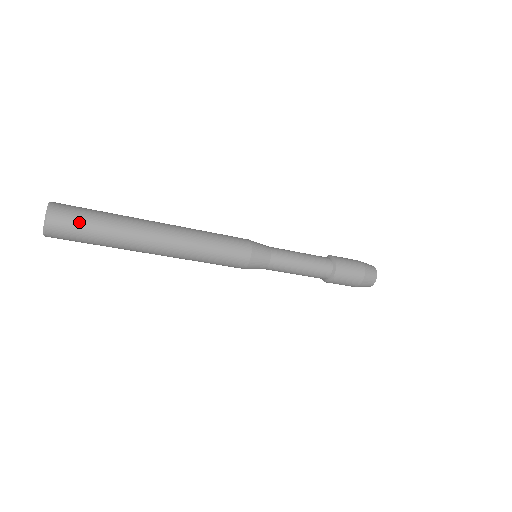
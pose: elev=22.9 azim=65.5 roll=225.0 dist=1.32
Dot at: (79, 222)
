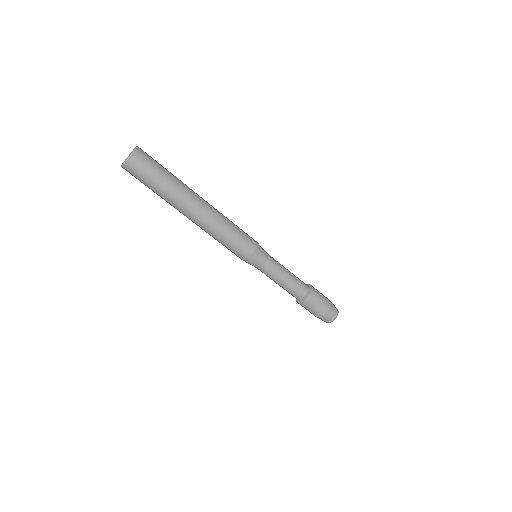
Dot at: (151, 167)
